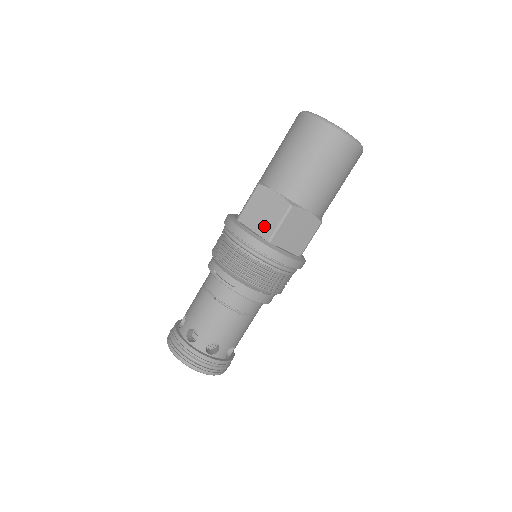
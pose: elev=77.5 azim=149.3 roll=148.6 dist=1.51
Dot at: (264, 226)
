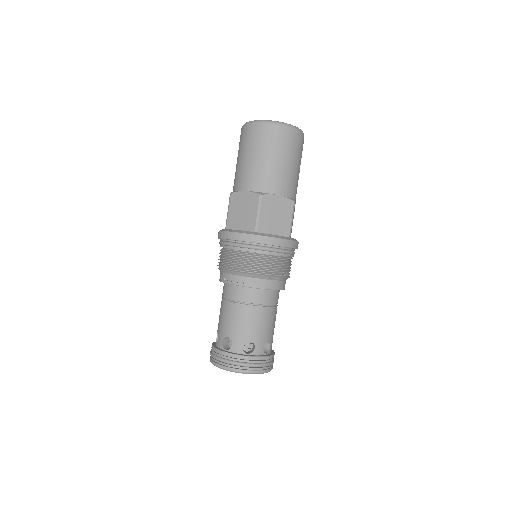
Dot at: (247, 222)
